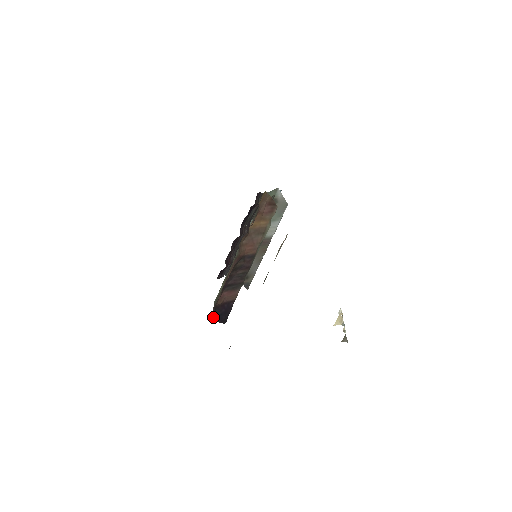
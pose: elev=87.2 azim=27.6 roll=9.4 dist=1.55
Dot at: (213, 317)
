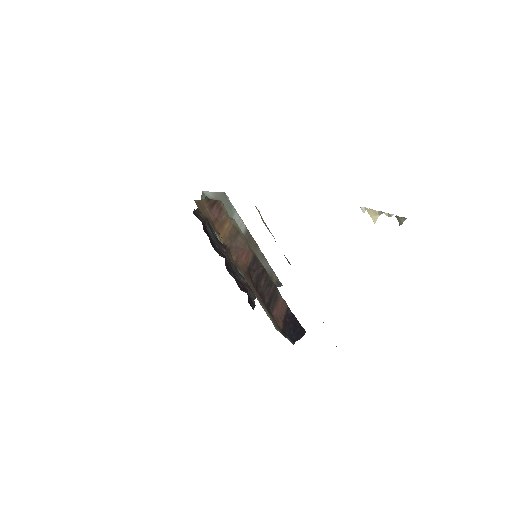
Dot at: (292, 341)
